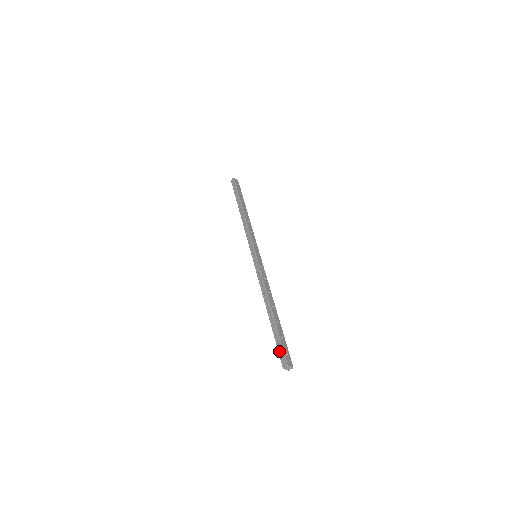
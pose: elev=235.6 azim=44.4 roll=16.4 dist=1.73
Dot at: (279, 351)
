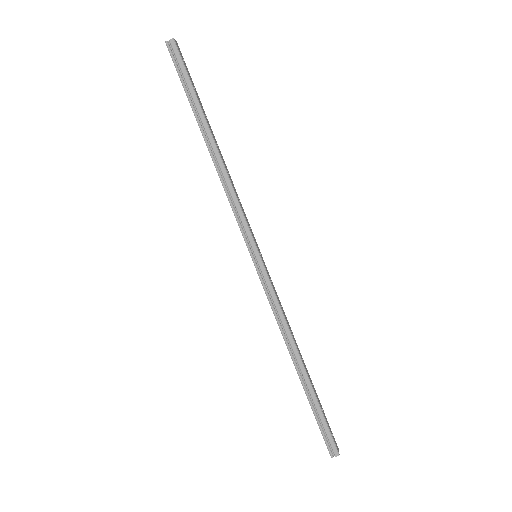
Dot at: (324, 434)
